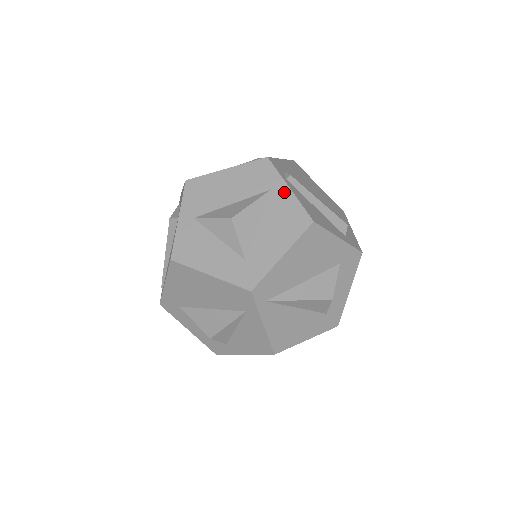
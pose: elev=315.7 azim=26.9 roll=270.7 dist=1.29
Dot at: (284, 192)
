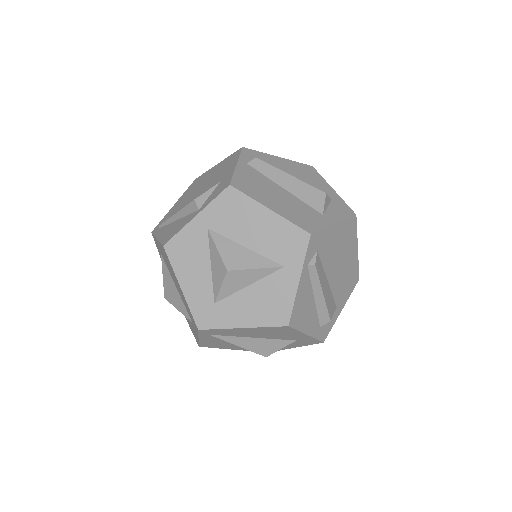
Dot at: (292, 280)
